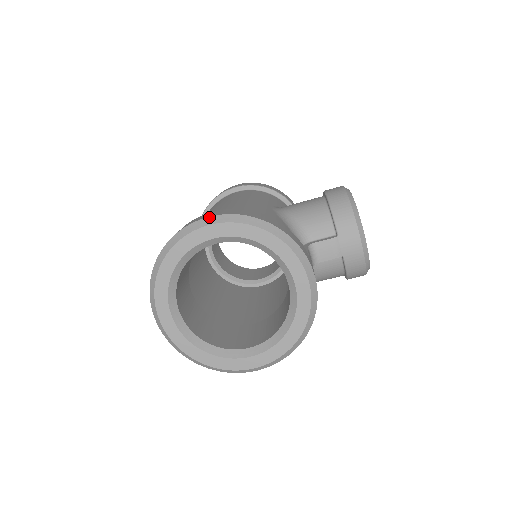
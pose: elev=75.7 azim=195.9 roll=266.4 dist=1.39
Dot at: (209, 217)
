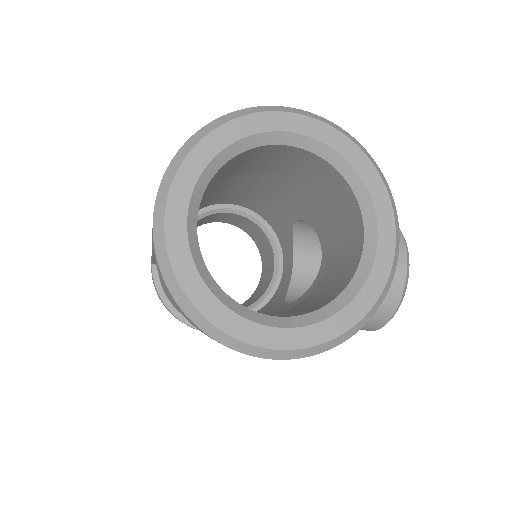
Dot at: occluded
